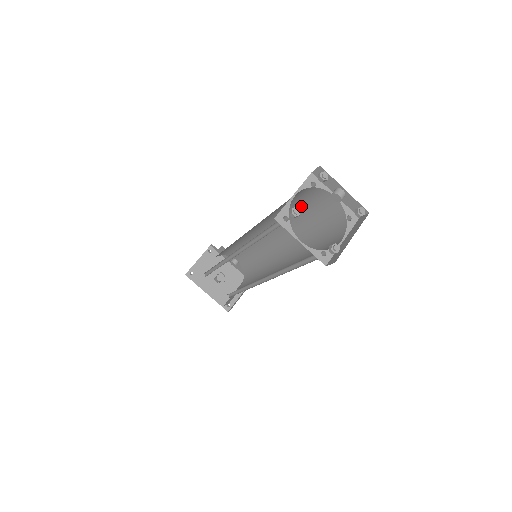
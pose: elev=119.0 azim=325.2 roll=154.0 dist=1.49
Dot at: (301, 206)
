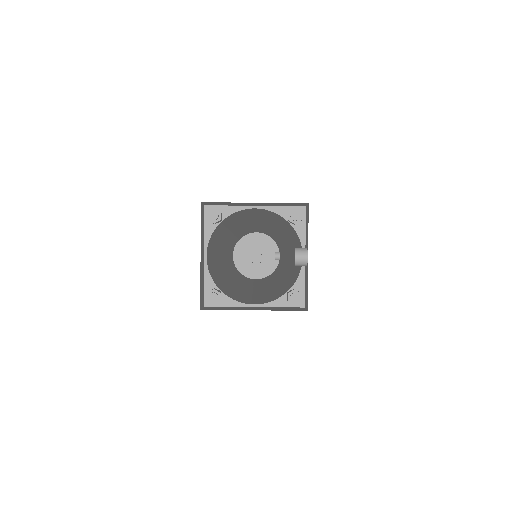
Dot at: (293, 240)
